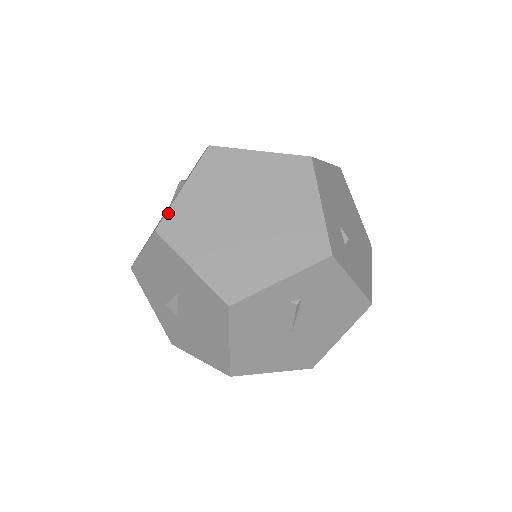
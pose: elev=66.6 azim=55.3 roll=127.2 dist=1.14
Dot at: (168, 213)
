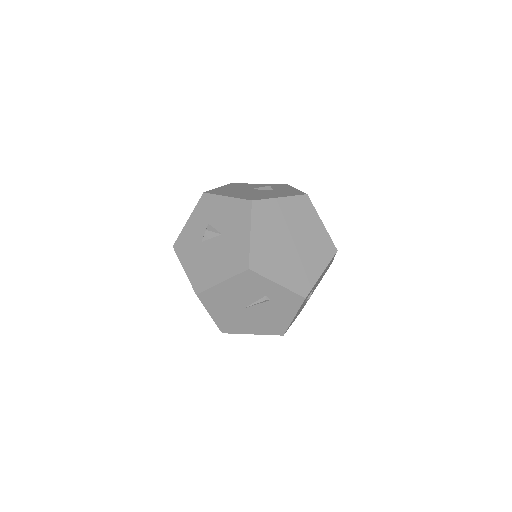
Dot at: (264, 200)
